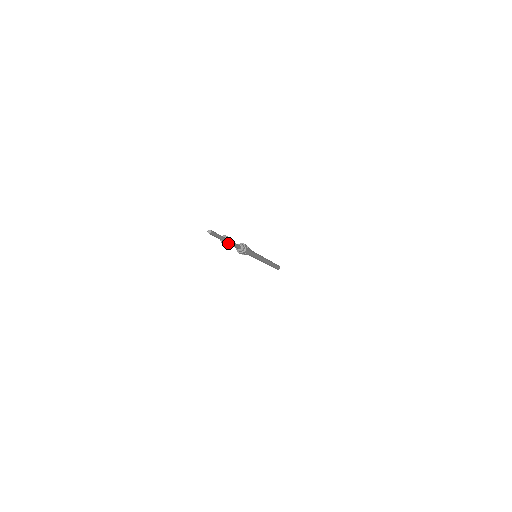
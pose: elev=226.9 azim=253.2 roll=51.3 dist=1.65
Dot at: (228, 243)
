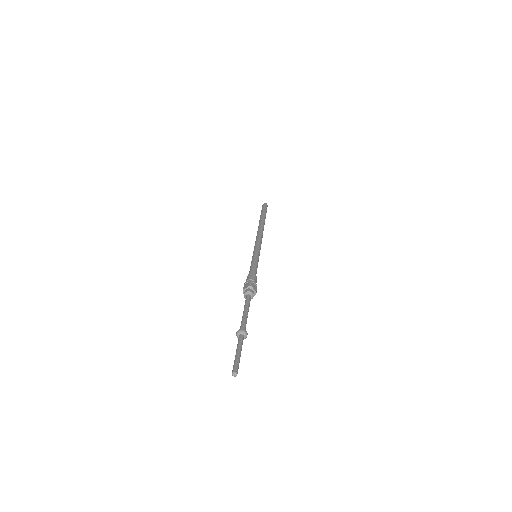
Dot at: (244, 326)
